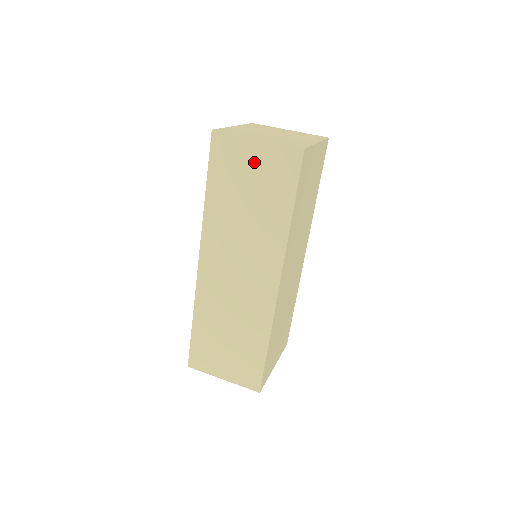
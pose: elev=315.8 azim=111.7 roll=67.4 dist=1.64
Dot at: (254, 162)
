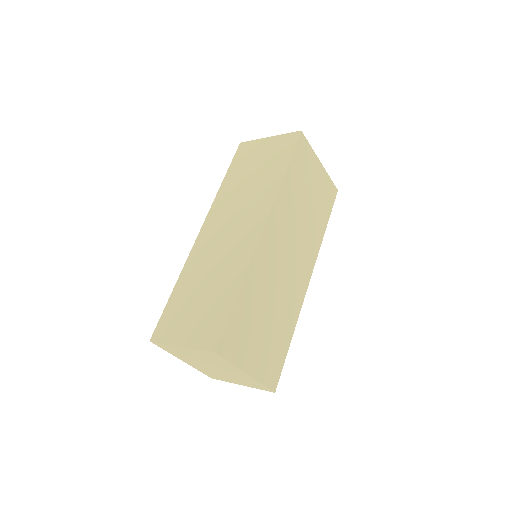
Dot at: (264, 150)
